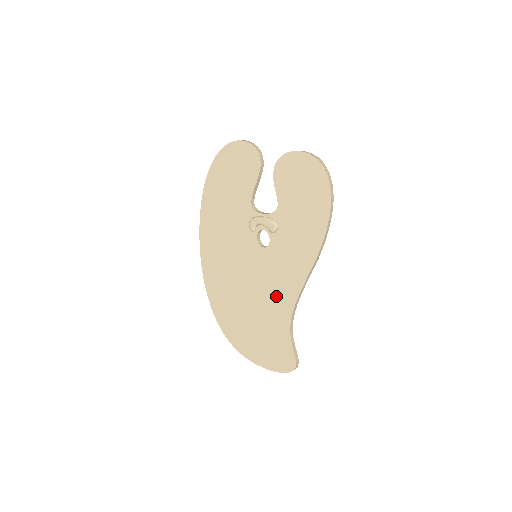
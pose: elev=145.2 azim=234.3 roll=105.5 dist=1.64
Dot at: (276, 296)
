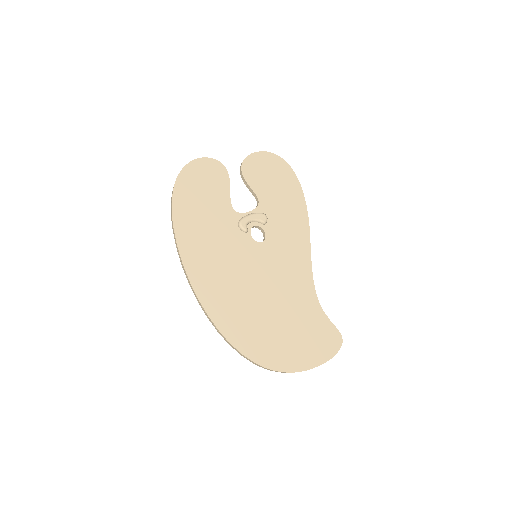
Dot at: (294, 281)
